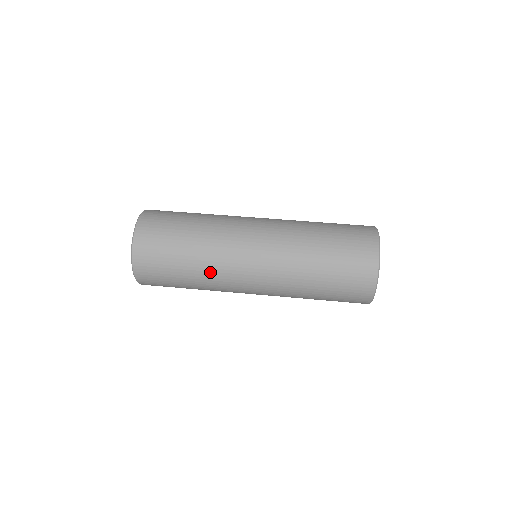
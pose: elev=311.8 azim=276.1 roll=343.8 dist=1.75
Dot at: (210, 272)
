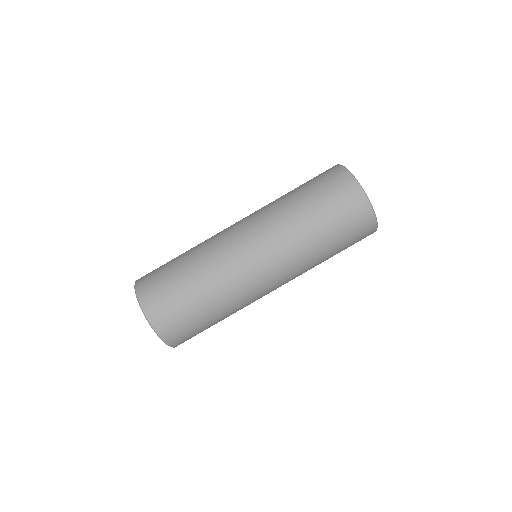
Dot at: (238, 307)
